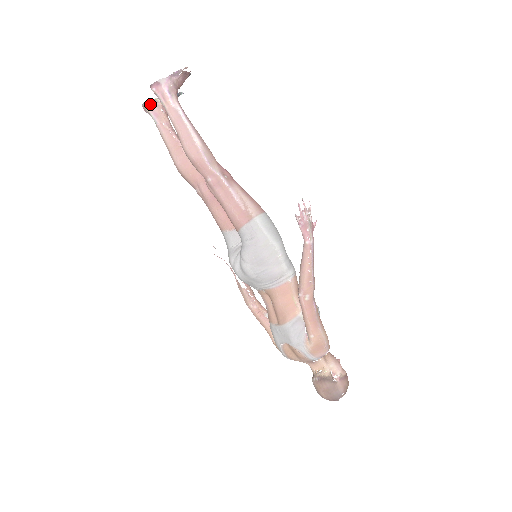
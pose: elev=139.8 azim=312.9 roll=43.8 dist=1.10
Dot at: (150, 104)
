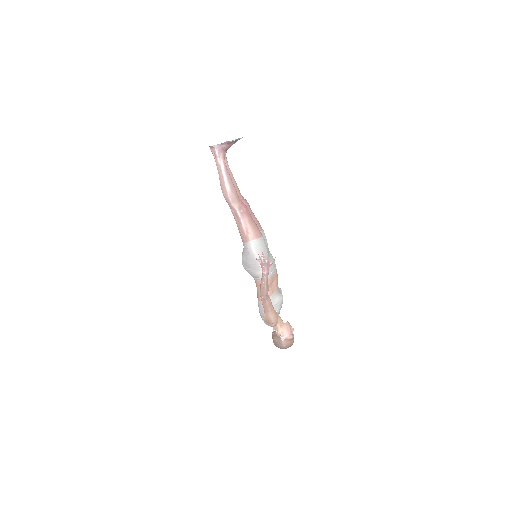
Dot at: occluded
